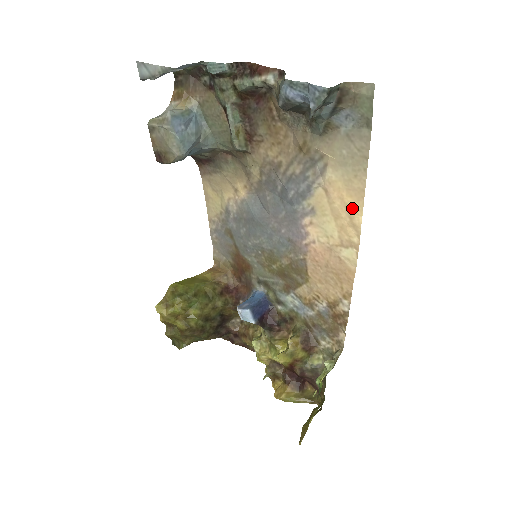
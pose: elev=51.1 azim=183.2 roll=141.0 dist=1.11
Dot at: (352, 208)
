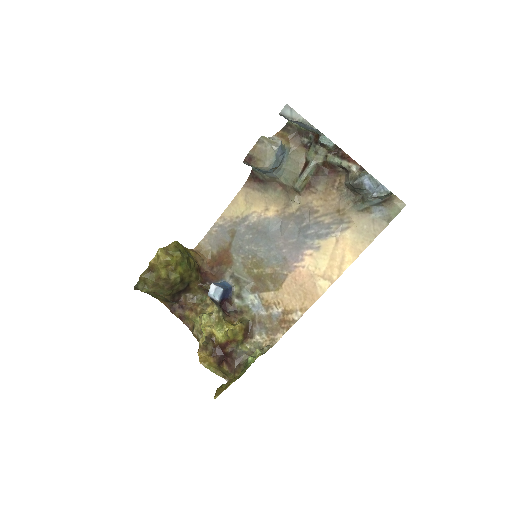
Dot at: (347, 258)
